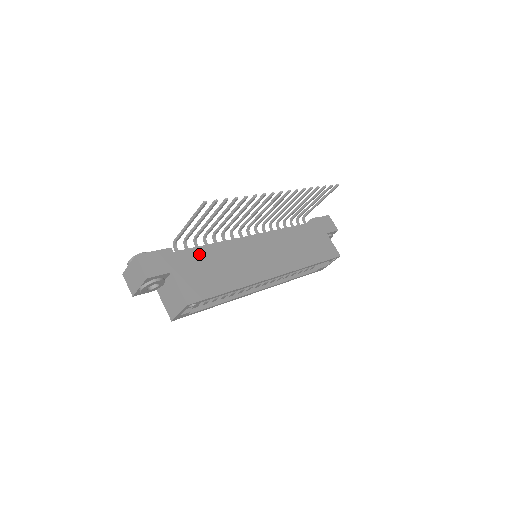
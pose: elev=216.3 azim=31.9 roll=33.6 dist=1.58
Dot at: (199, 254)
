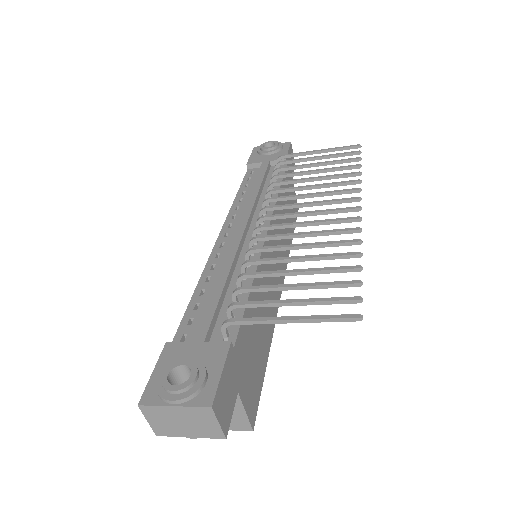
Dot at: occluded
